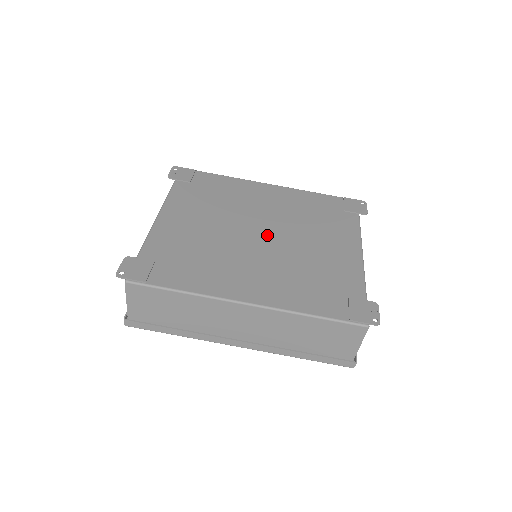
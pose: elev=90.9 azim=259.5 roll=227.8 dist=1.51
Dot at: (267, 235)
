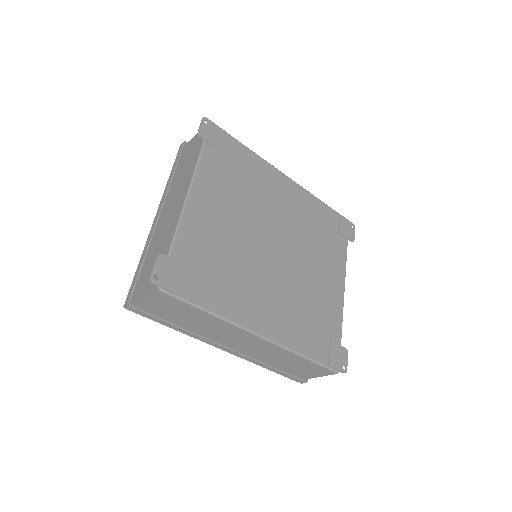
Dot at: (281, 250)
